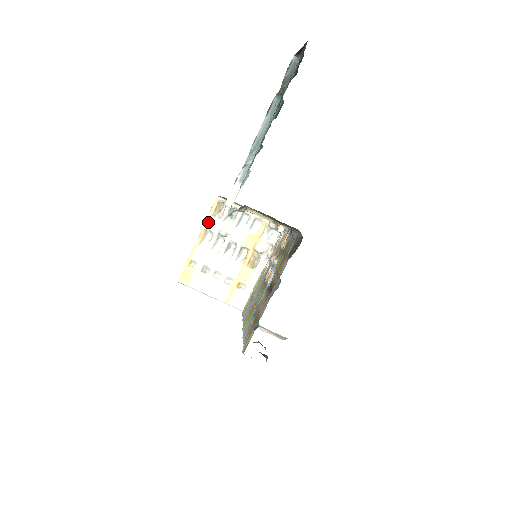
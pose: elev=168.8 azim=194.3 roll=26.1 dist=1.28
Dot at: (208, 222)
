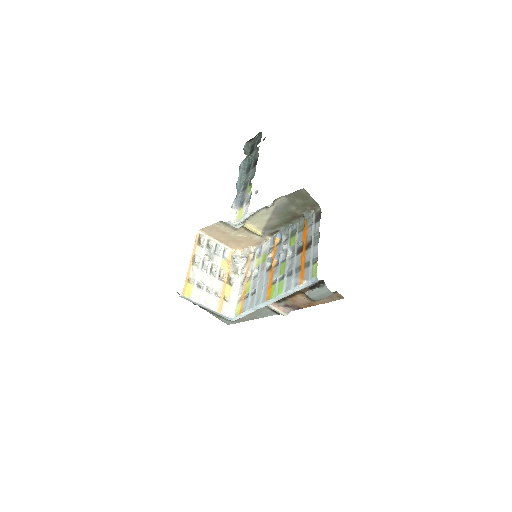
Dot at: (195, 249)
